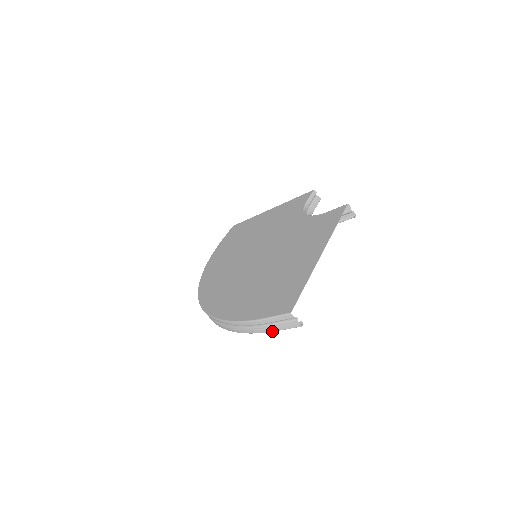
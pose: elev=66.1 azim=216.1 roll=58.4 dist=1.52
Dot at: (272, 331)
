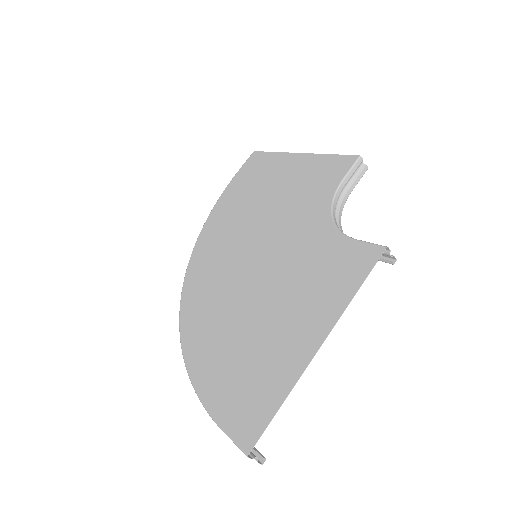
Dot at: occluded
